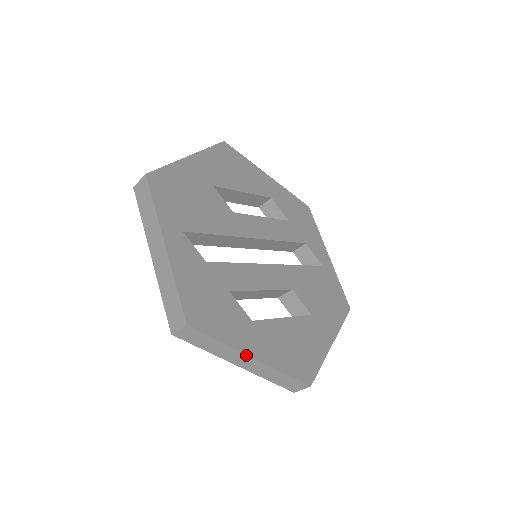
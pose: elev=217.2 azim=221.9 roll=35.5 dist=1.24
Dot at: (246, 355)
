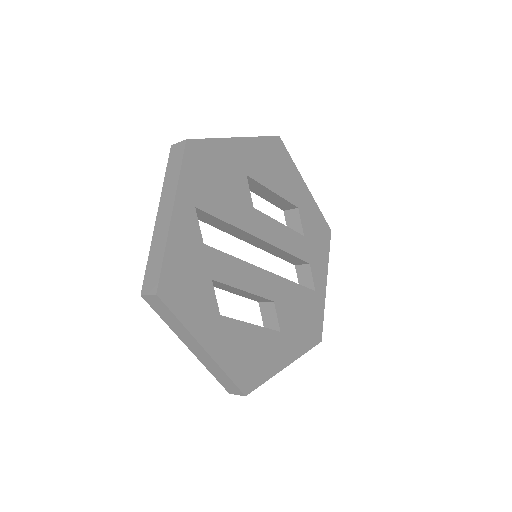
Dot at: (199, 344)
